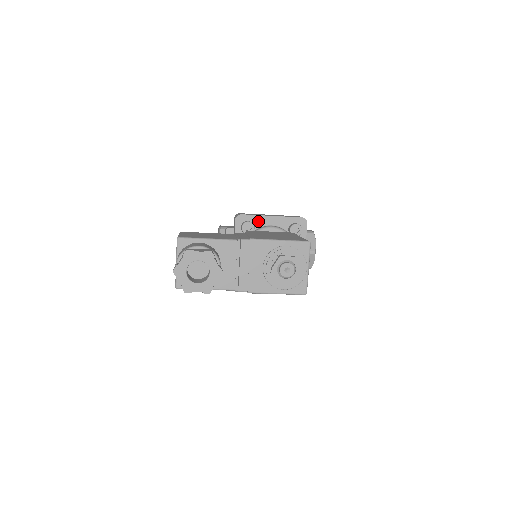
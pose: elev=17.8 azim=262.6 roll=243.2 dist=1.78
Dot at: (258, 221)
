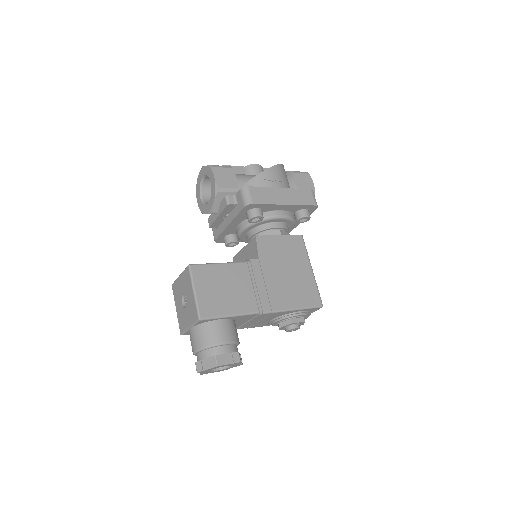
Dot at: (268, 208)
